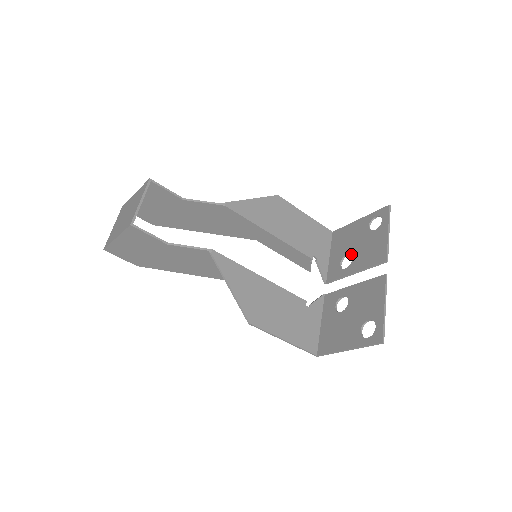
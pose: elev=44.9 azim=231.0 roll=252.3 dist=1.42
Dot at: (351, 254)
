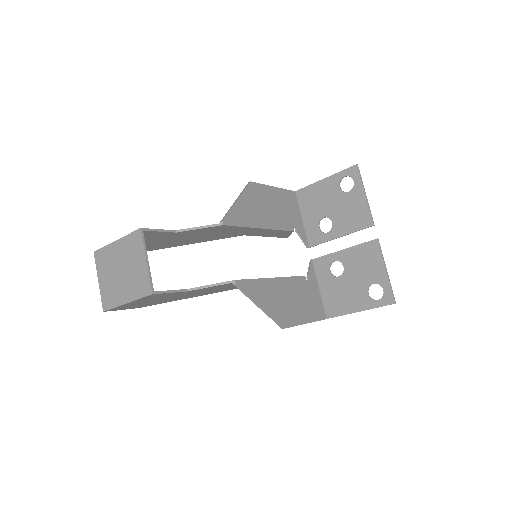
Dot at: (329, 217)
